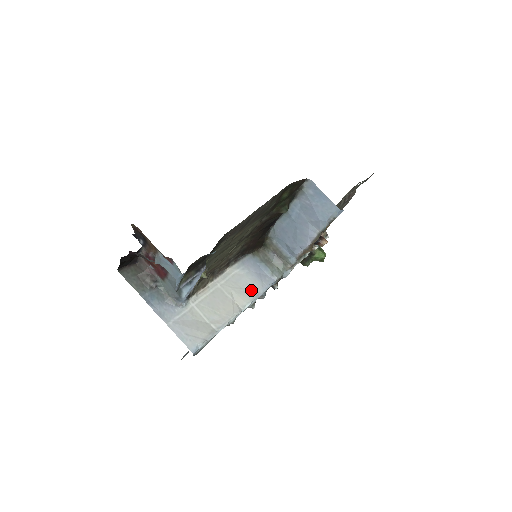
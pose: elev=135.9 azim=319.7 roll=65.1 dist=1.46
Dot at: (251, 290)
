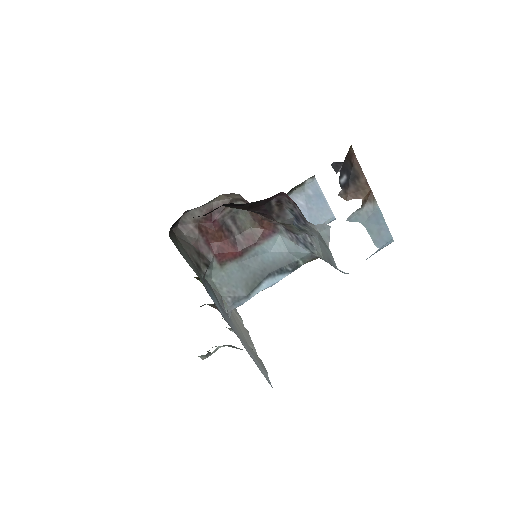
Dot at: occluded
